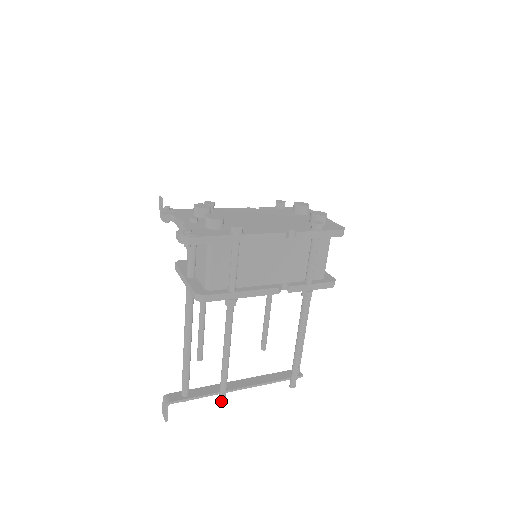
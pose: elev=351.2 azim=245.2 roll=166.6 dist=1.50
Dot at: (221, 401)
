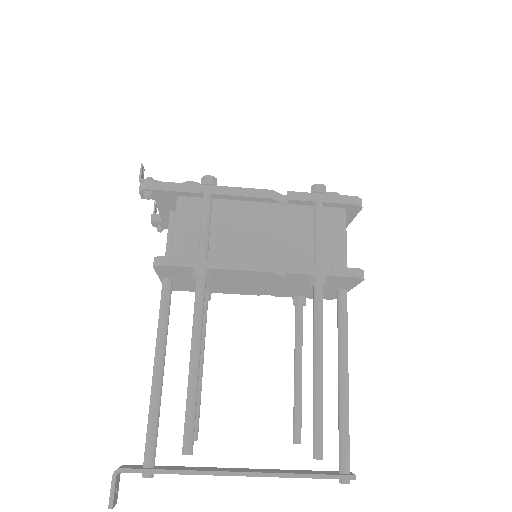
Dot at: (184, 450)
